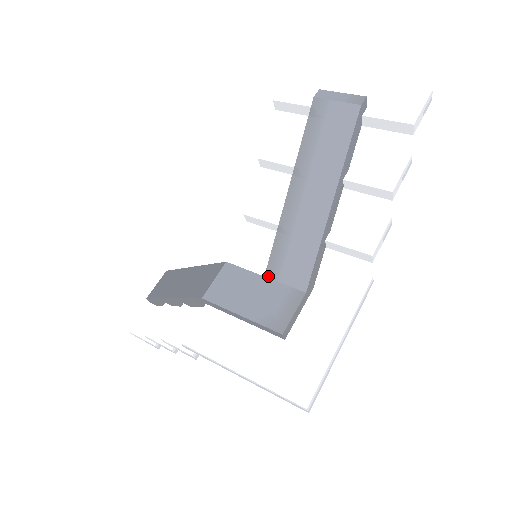
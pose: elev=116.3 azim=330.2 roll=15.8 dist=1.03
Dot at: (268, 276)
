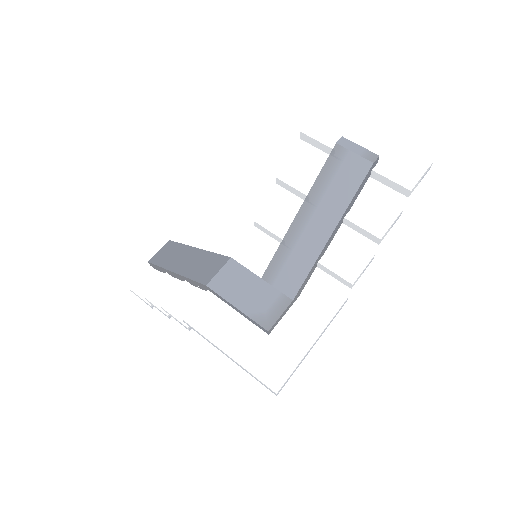
Dot at: (264, 279)
